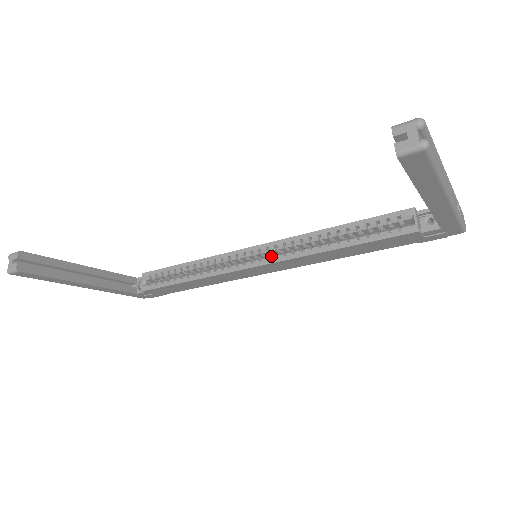
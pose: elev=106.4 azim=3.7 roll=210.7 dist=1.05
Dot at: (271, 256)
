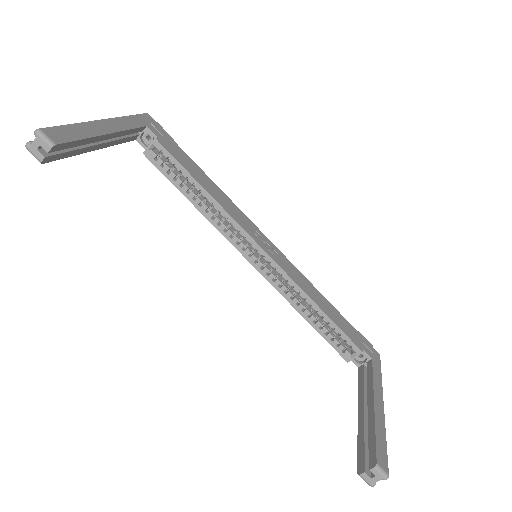
Dot at: (265, 269)
